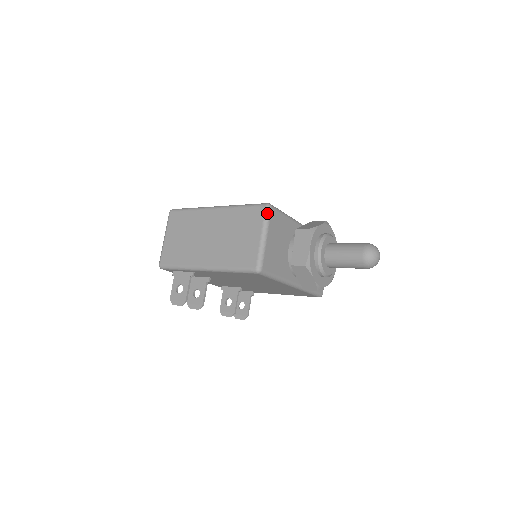
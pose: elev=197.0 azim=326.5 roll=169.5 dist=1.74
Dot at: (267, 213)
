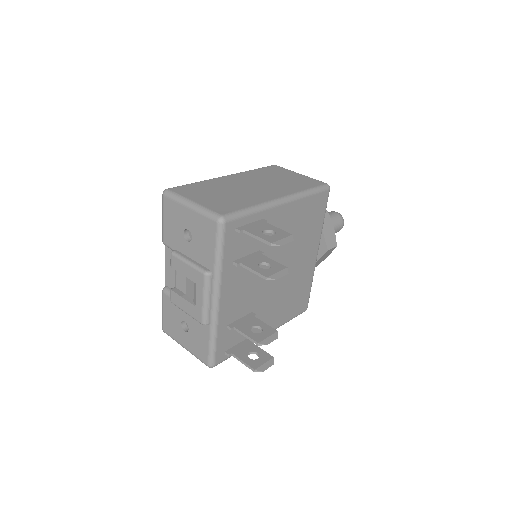
Dot at: (282, 167)
